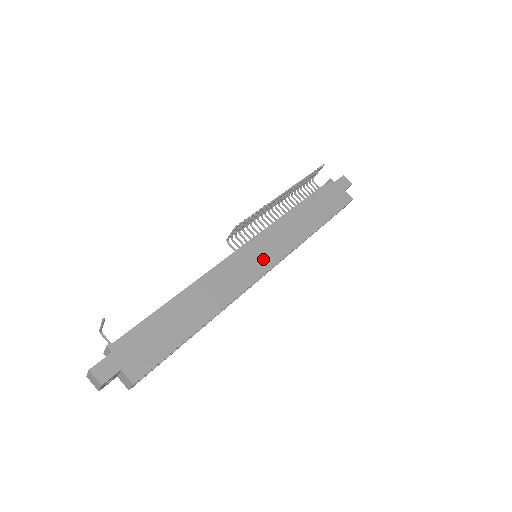
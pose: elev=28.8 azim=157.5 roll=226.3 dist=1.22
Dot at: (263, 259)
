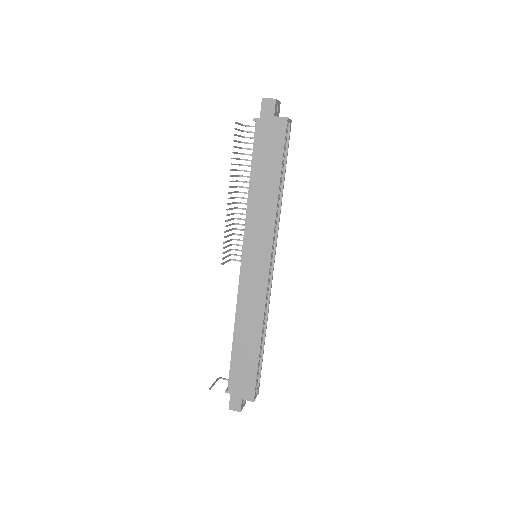
Dot at: (260, 263)
